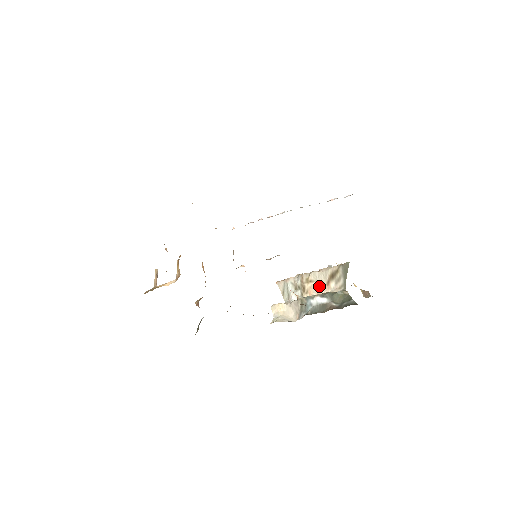
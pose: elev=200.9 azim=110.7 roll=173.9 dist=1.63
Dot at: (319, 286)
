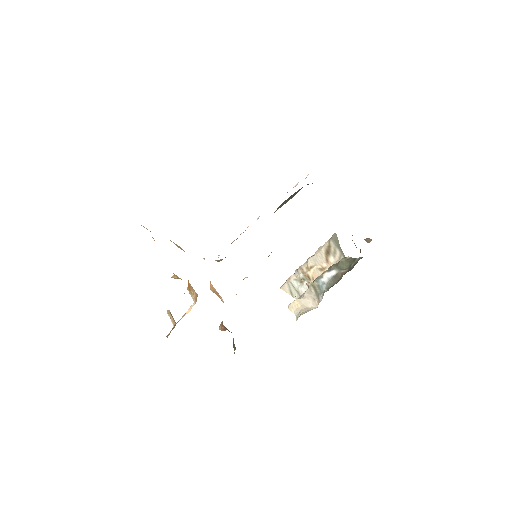
Dot at: (321, 267)
